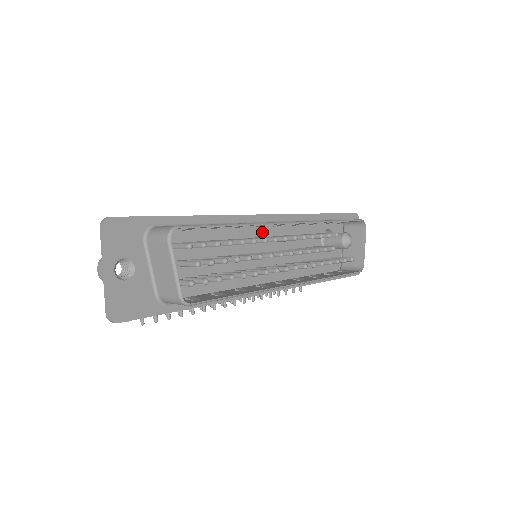
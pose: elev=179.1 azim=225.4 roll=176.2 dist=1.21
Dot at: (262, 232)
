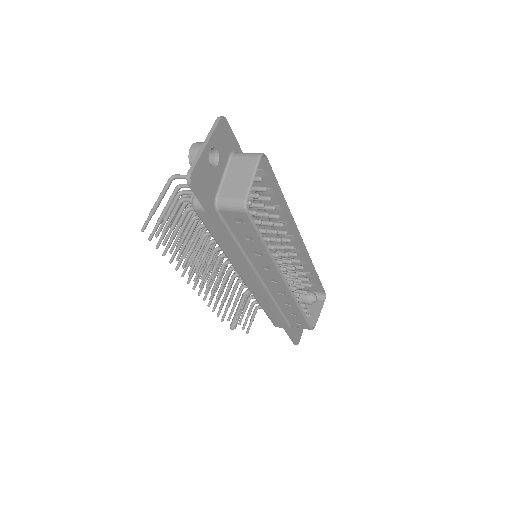
Dot at: occluded
